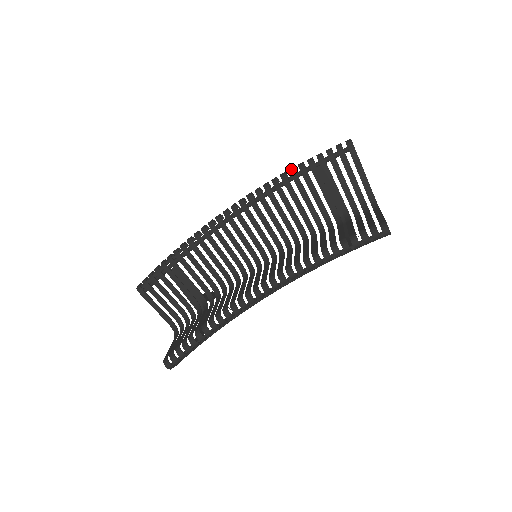
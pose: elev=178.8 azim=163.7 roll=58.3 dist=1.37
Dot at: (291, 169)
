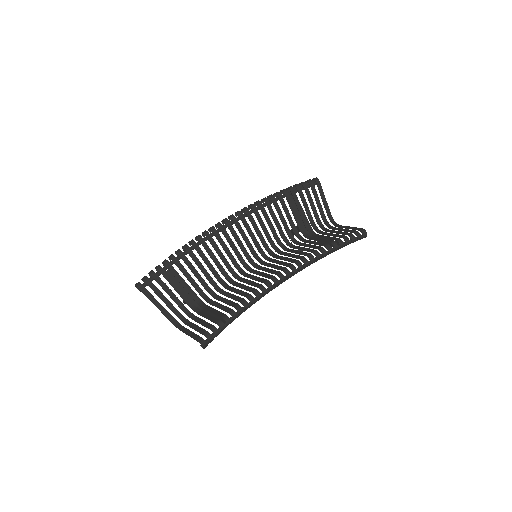
Dot at: (277, 193)
